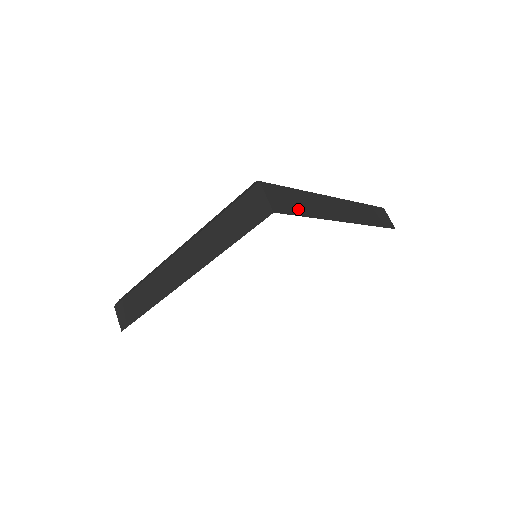
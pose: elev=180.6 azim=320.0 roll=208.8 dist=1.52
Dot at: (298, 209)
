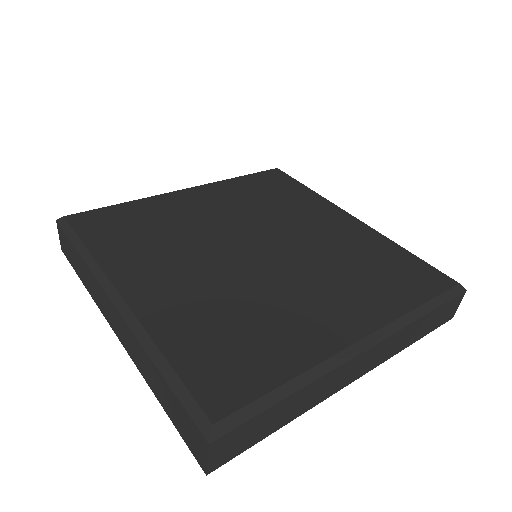
Dot at: (264, 432)
